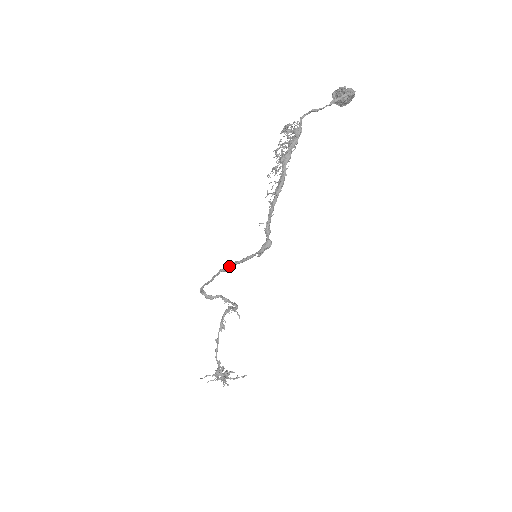
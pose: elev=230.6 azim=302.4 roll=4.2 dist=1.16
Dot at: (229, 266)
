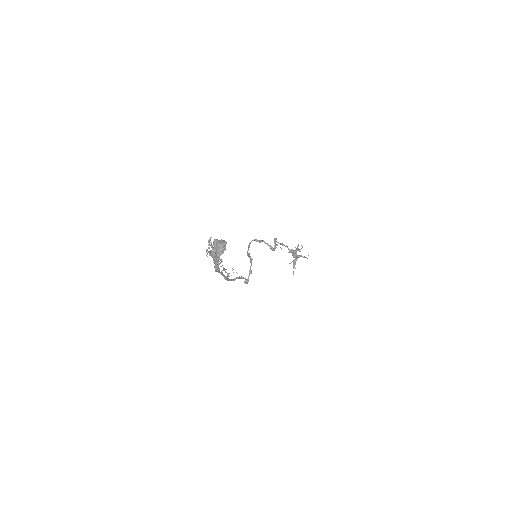
Dot at: (248, 256)
